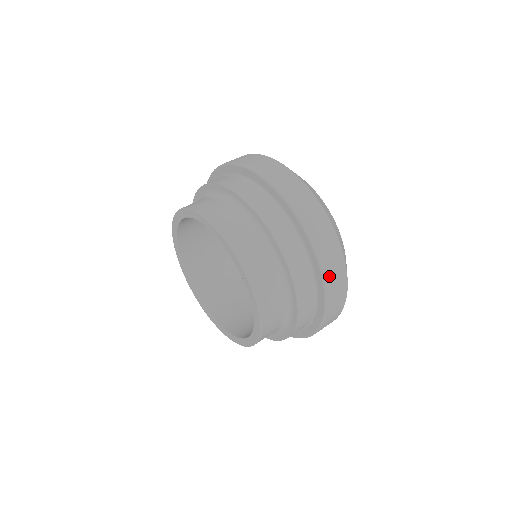
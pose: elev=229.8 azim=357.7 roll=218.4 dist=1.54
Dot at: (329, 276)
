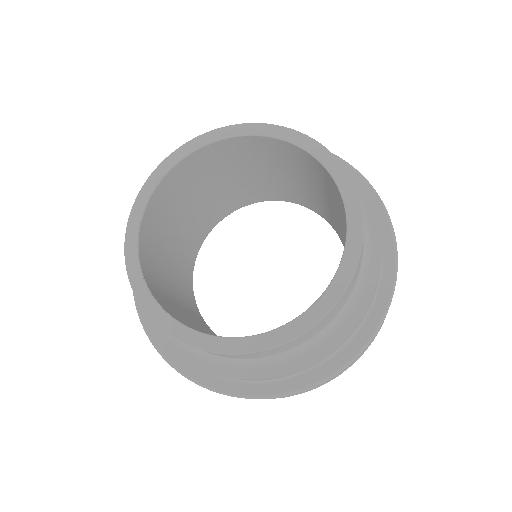
Dot at: occluded
